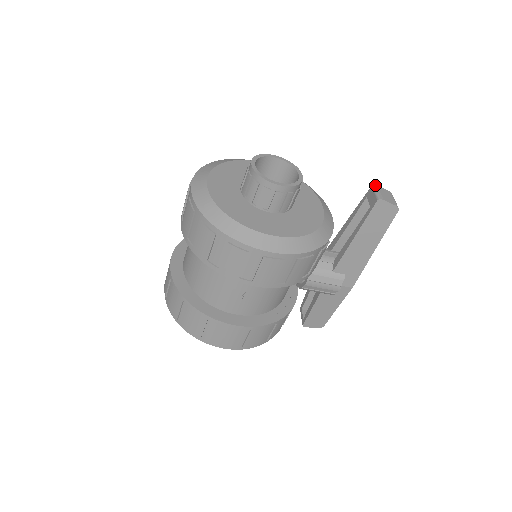
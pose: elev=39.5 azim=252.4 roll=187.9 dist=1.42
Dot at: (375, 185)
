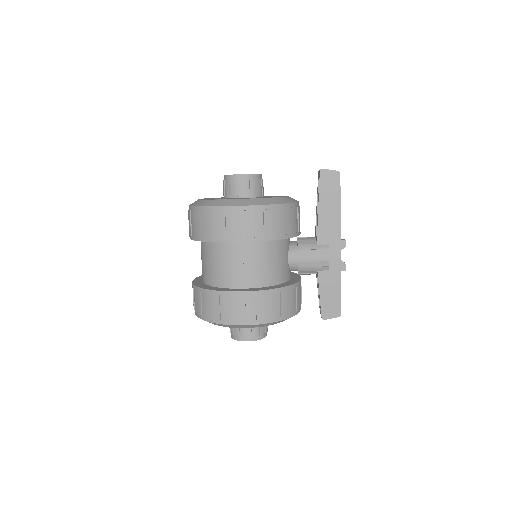
Dot at: occluded
